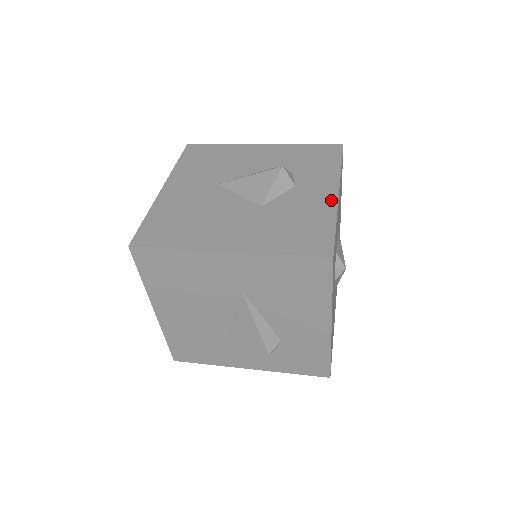
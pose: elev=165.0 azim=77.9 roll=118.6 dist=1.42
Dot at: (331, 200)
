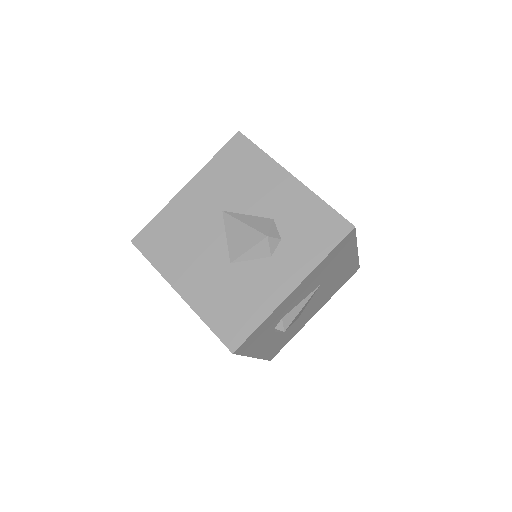
Dot at: (280, 295)
